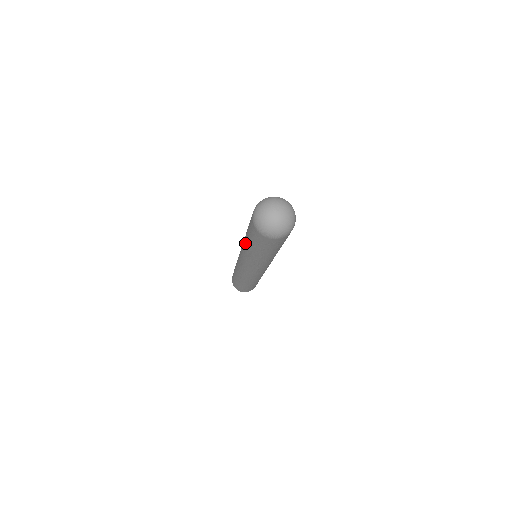
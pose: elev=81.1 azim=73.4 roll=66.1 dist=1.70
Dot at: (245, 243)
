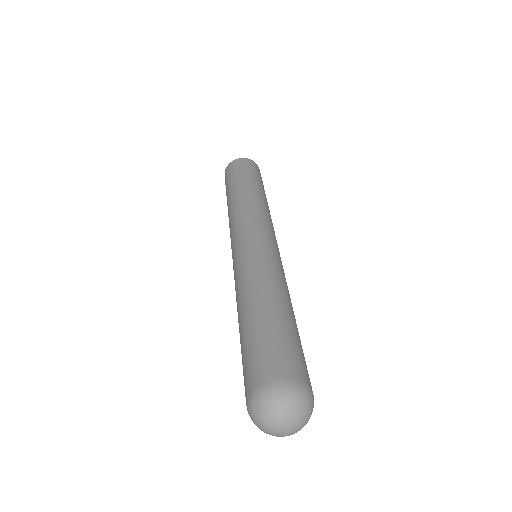
Dot at: occluded
